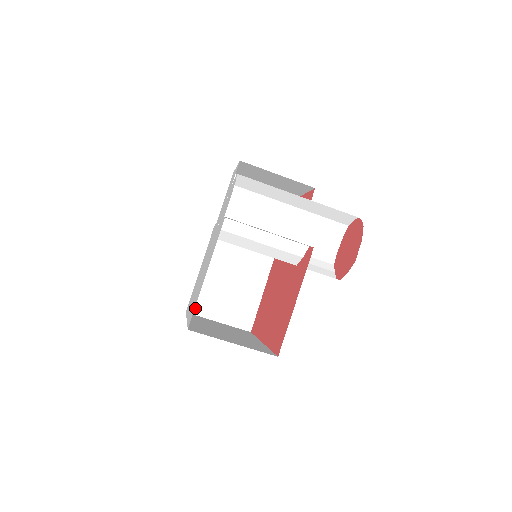
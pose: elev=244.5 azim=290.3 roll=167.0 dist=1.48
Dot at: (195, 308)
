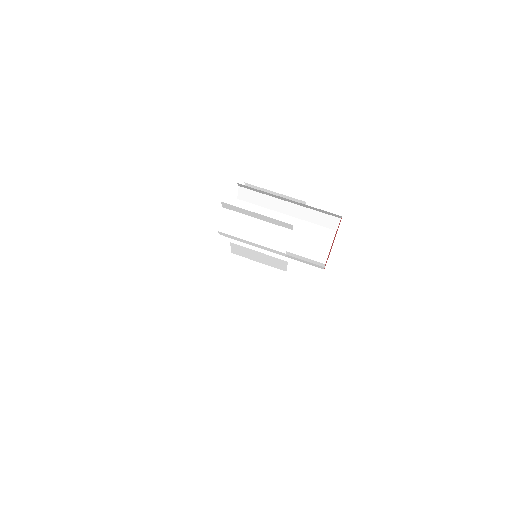
Dot at: (210, 321)
